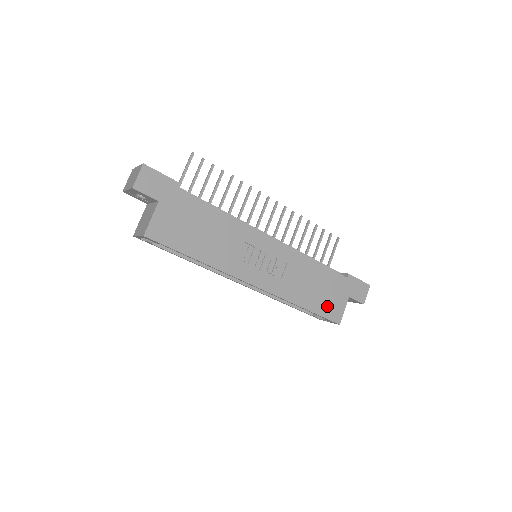
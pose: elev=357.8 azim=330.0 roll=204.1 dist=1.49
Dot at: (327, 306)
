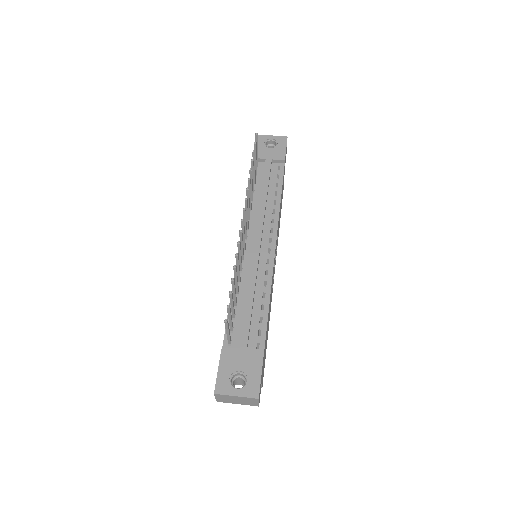
Dot at: occluded
